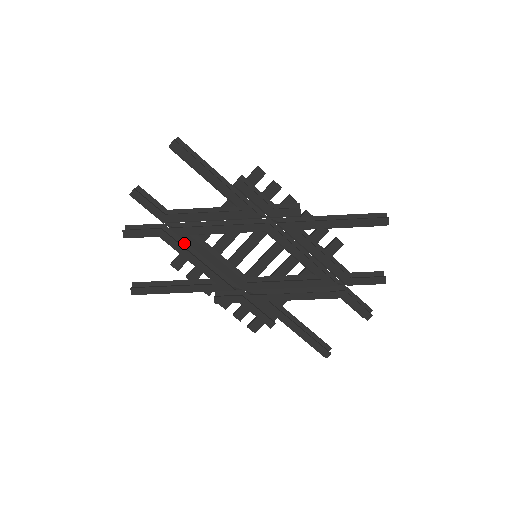
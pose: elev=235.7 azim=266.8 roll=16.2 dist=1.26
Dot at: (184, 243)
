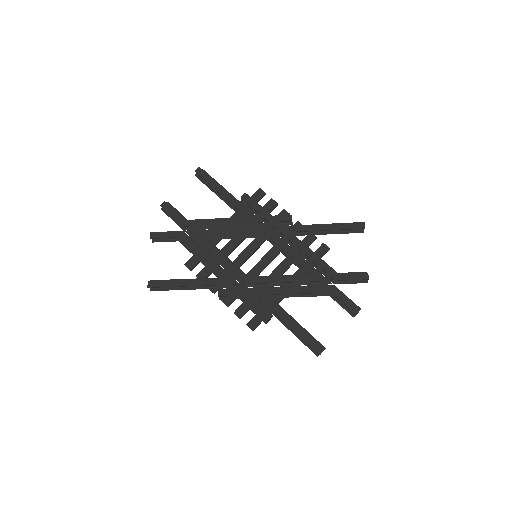
Dot at: (198, 246)
